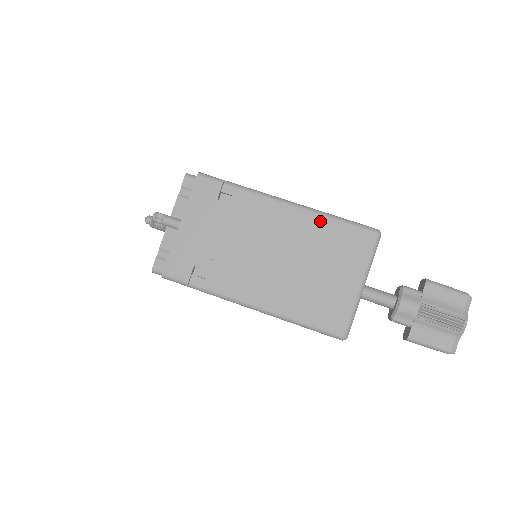
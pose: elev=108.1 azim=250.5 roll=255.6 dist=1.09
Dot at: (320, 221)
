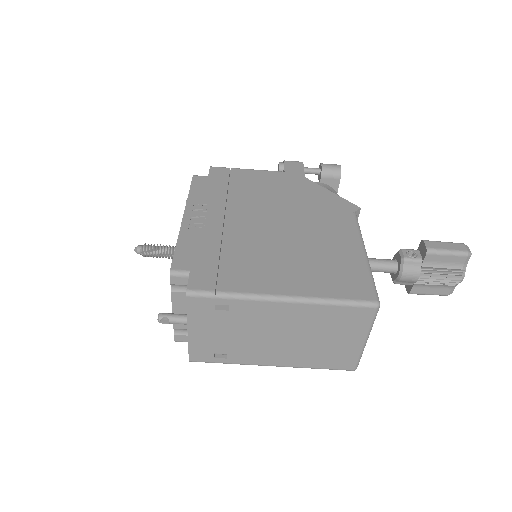
Dot at: (319, 309)
